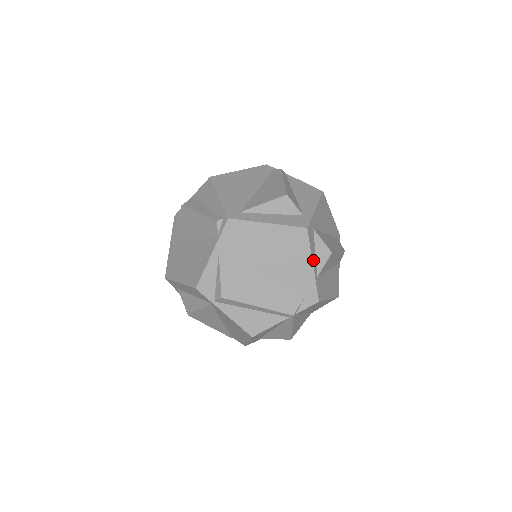
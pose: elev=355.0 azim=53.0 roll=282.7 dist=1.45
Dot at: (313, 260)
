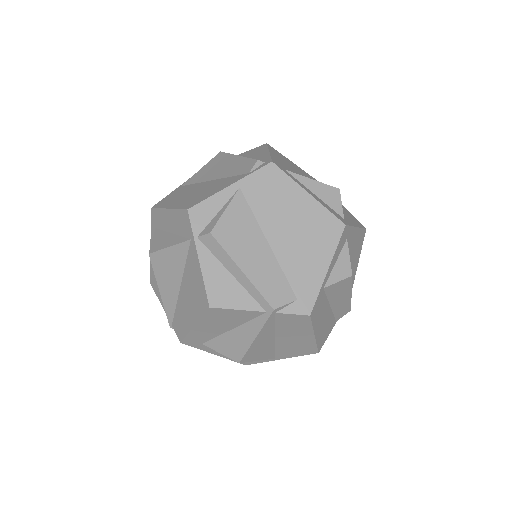
Dot at: (331, 265)
